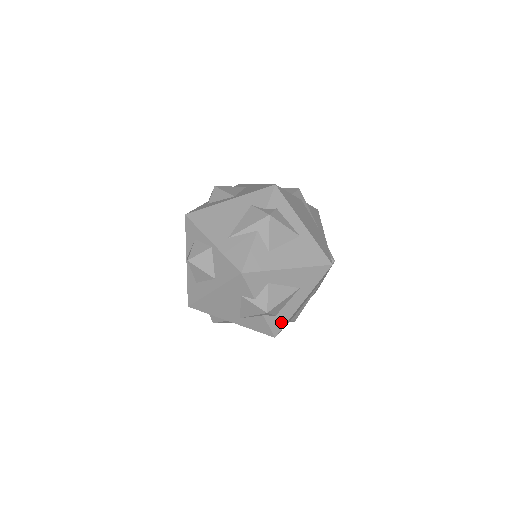
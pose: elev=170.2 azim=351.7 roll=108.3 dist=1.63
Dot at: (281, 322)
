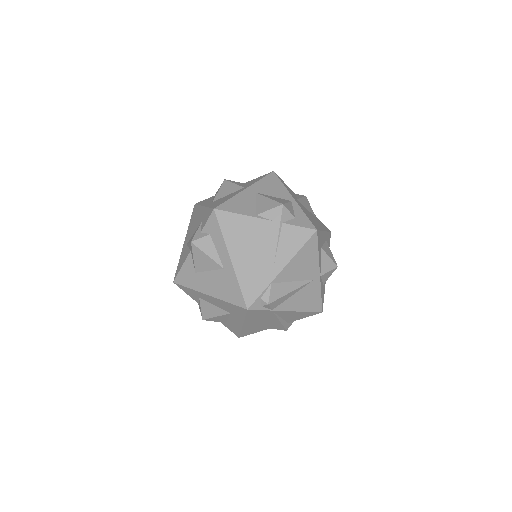
Dot at: (235, 330)
